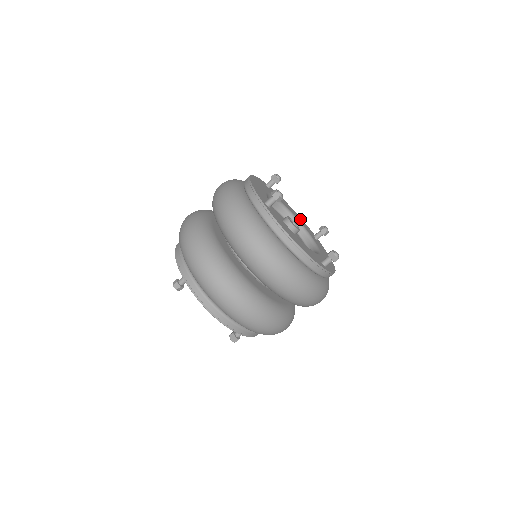
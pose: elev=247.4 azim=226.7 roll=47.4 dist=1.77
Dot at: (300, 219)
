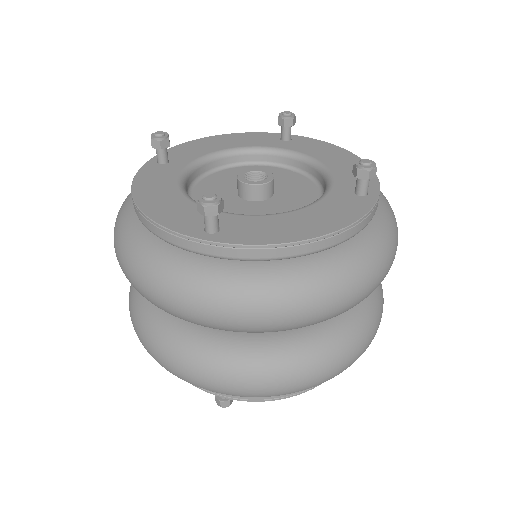
Dot at: (241, 138)
